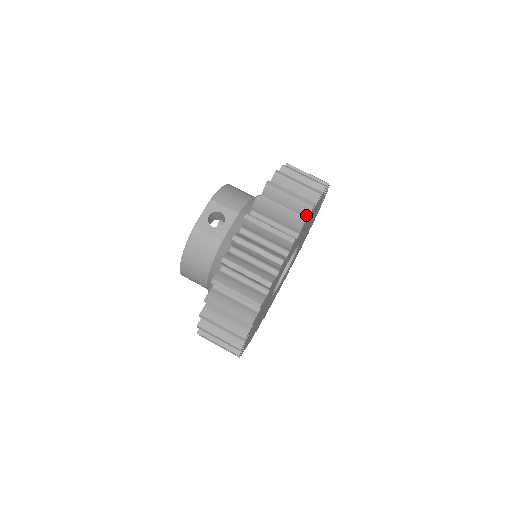
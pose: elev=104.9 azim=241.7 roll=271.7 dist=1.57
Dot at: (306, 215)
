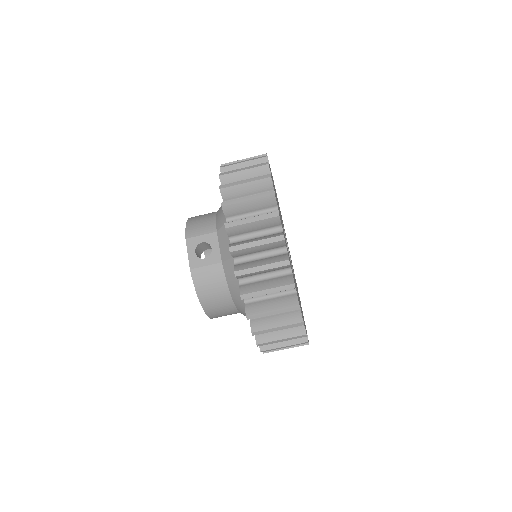
Dot at: (270, 188)
